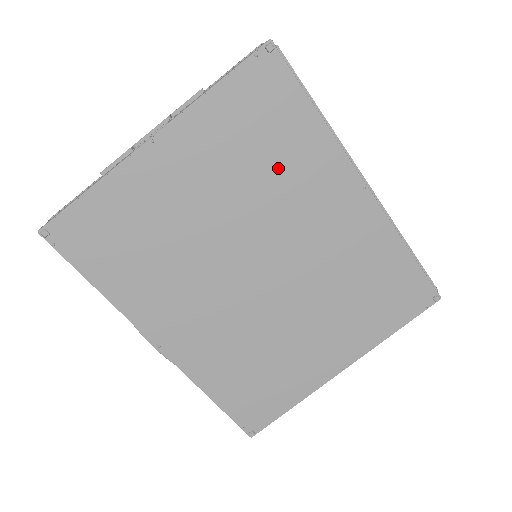
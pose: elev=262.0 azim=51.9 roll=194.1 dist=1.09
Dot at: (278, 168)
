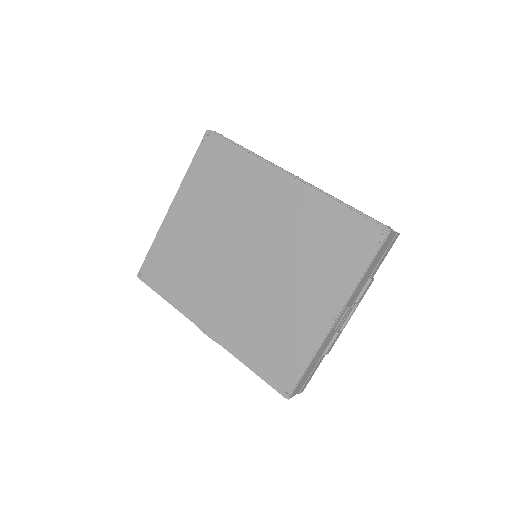
Dot at: (233, 190)
